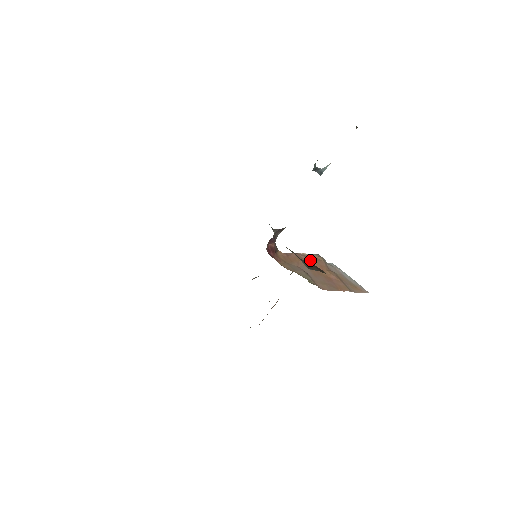
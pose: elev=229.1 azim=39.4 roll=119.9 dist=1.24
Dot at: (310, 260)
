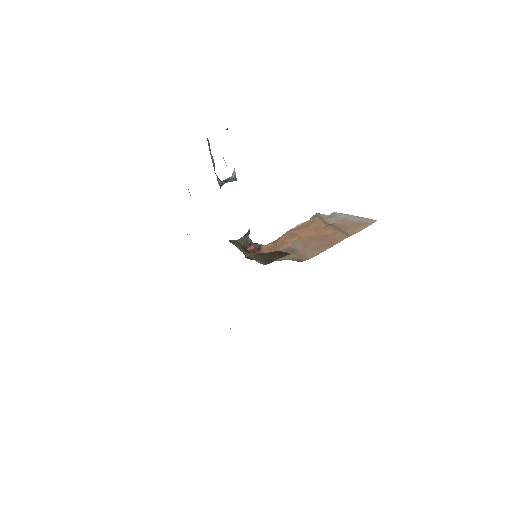
Dot at: (302, 230)
